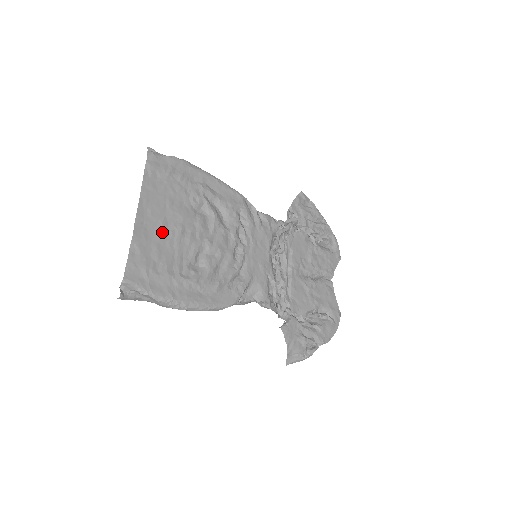
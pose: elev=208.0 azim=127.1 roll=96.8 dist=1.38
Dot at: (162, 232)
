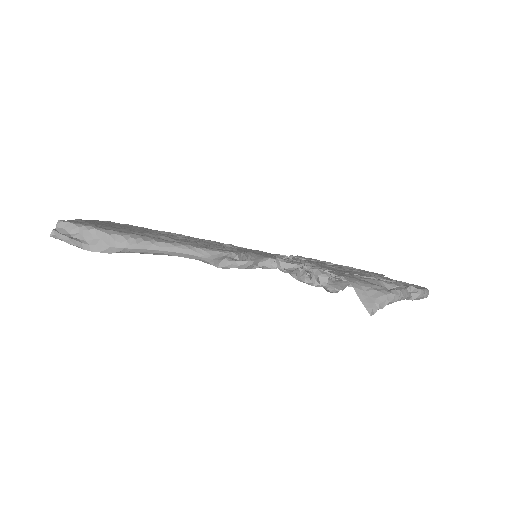
Dot at: occluded
